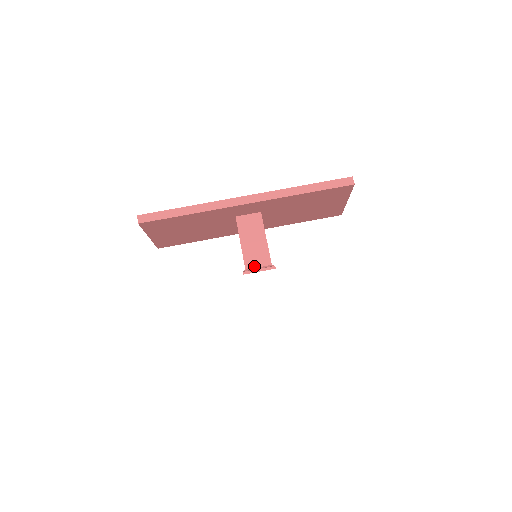
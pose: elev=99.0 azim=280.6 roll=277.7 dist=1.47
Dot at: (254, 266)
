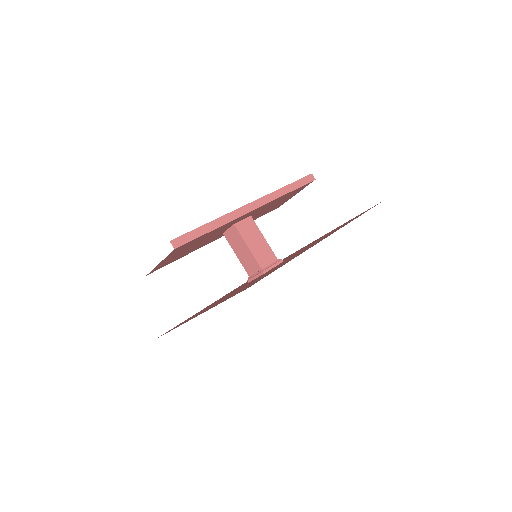
Dot at: (266, 264)
